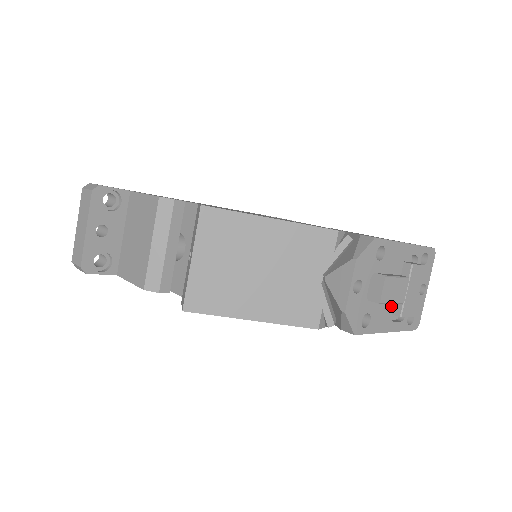
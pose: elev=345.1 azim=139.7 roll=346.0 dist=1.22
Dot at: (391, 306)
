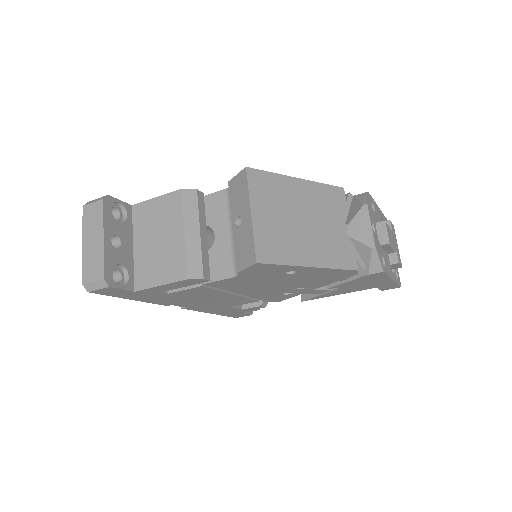
Dot at: (388, 257)
